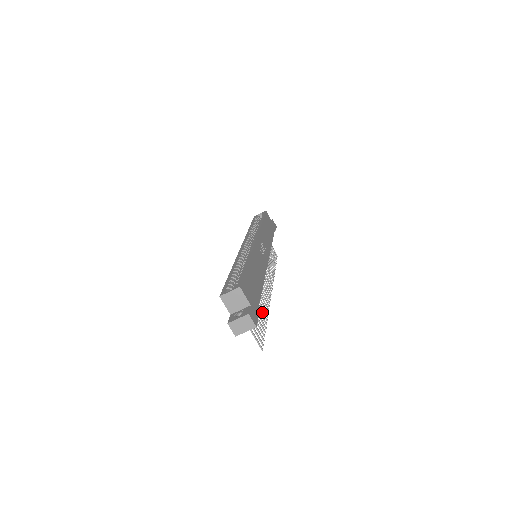
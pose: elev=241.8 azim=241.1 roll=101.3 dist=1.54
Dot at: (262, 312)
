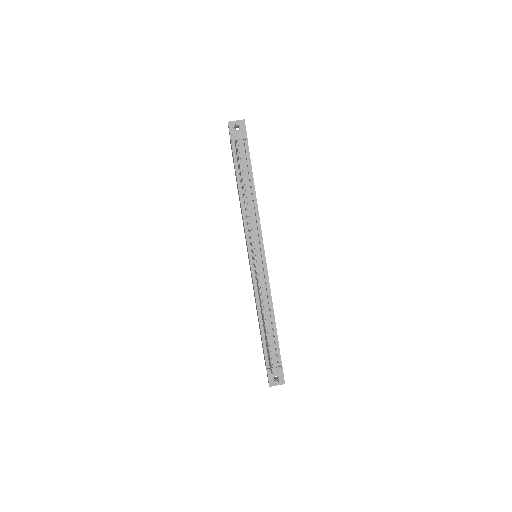
Dot at: occluded
